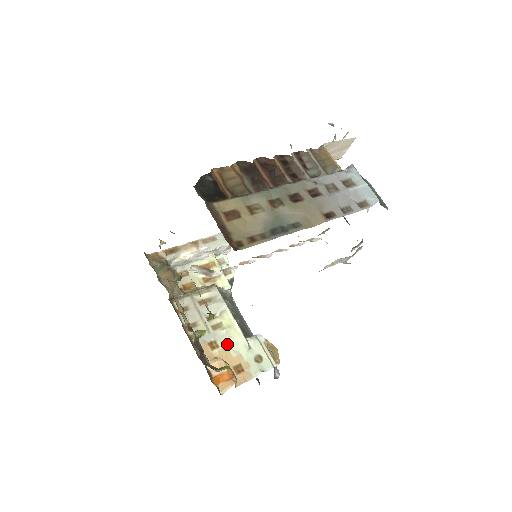
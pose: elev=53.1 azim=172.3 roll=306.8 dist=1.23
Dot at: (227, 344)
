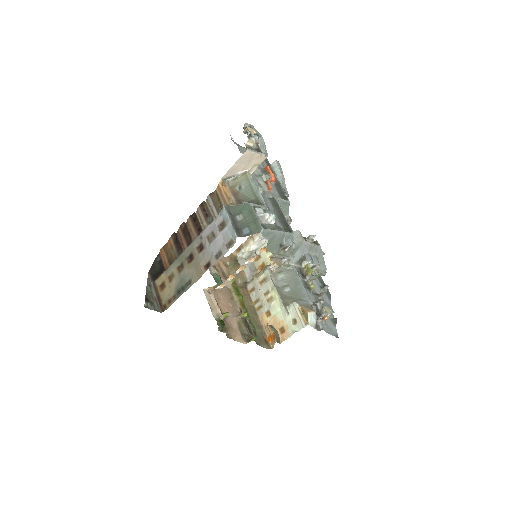
Dot at: (276, 312)
